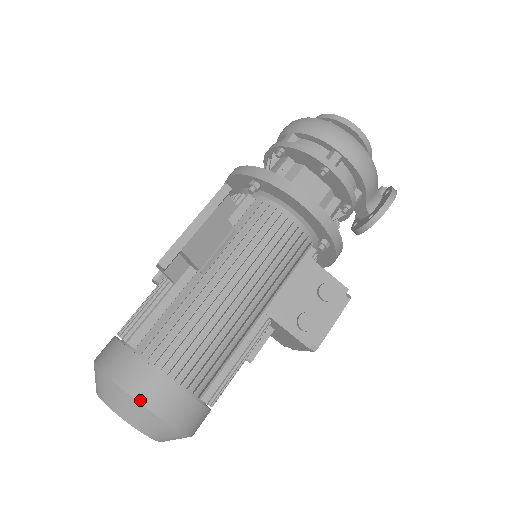
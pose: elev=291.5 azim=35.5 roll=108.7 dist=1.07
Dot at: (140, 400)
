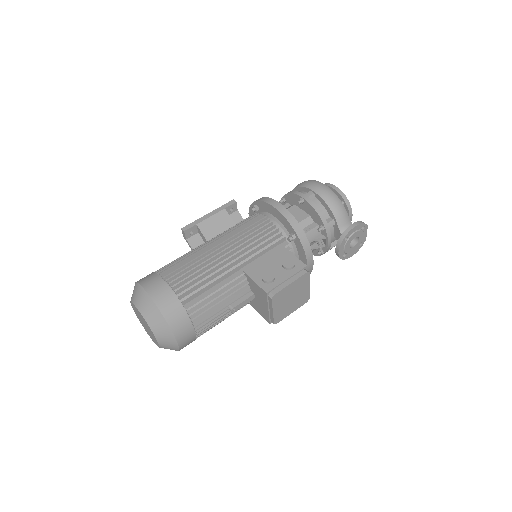
Dot at: (145, 288)
